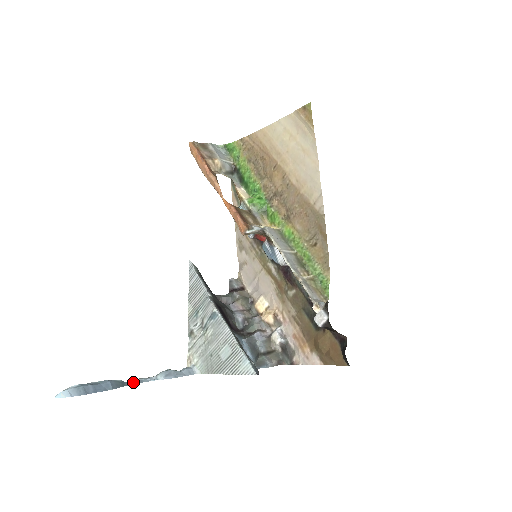
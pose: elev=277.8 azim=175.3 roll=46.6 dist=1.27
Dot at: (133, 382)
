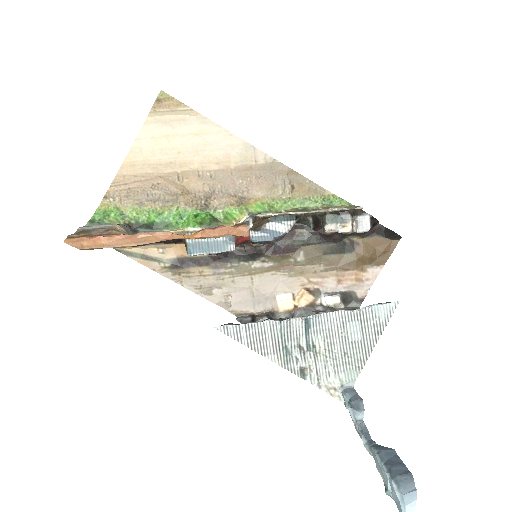
Dot at: (369, 441)
